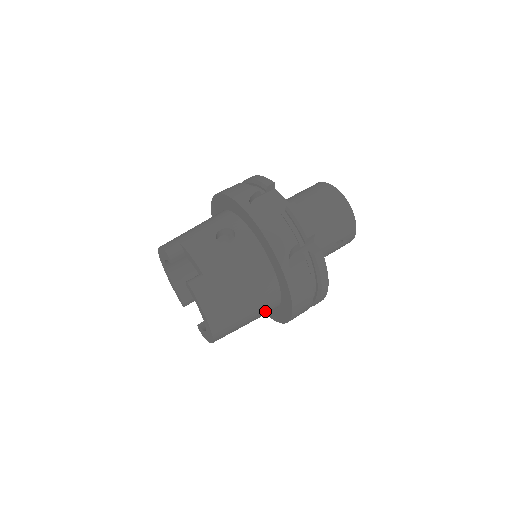
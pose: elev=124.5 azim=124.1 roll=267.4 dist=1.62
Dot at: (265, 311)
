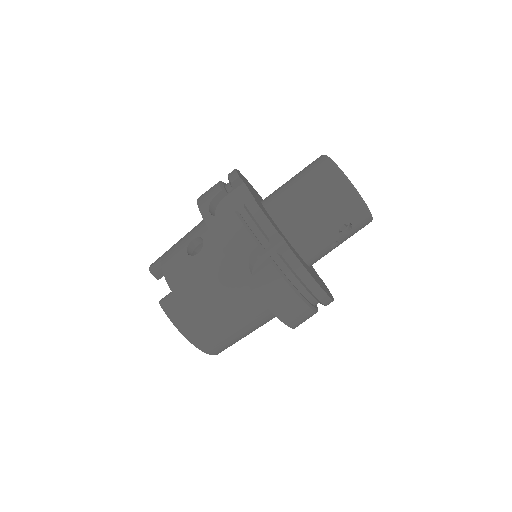
Dot at: (260, 319)
